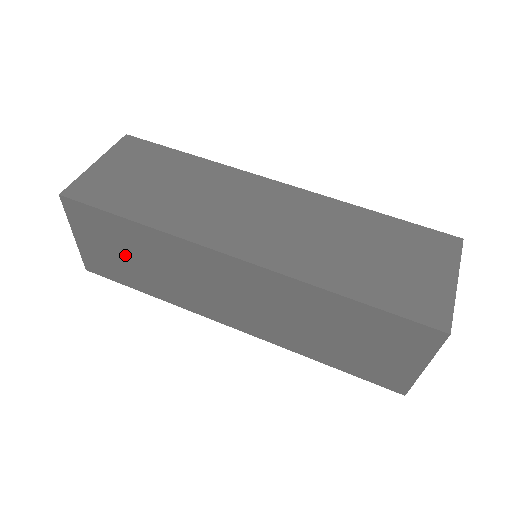
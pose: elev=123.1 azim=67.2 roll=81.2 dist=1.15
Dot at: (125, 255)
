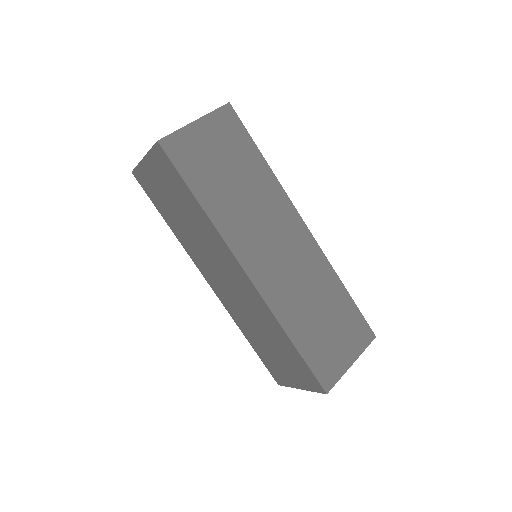
Dot at: (173, 201)
